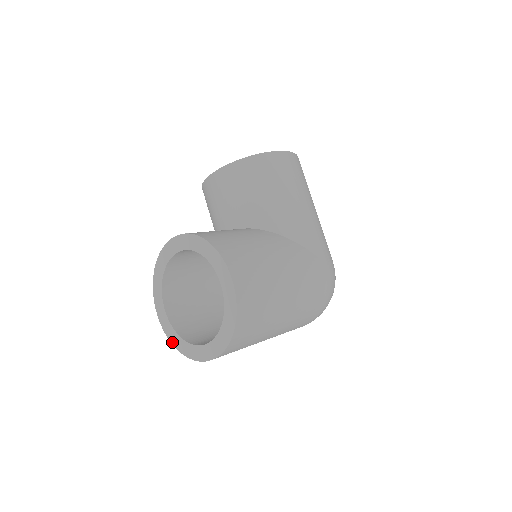
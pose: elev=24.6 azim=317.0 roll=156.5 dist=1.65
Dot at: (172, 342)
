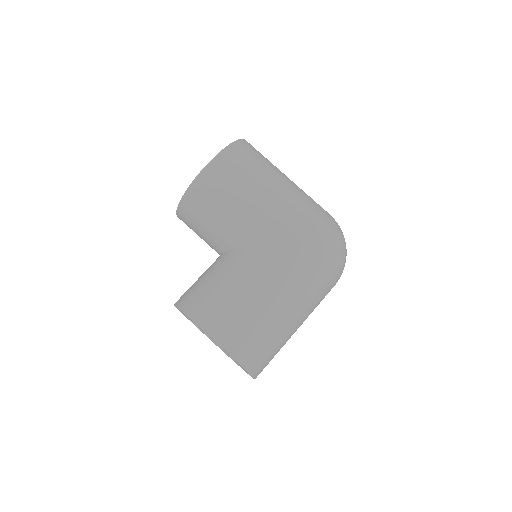
Dot at: occluded
